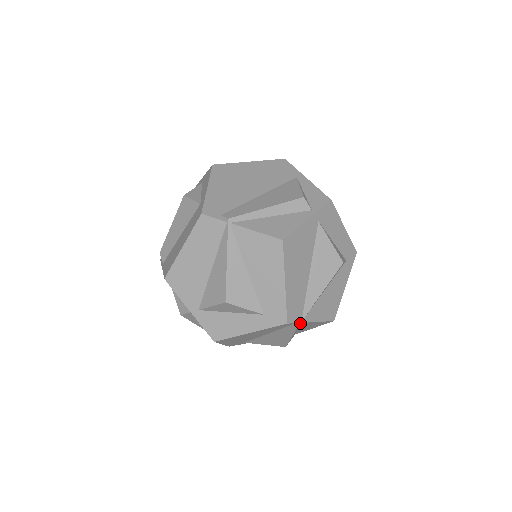
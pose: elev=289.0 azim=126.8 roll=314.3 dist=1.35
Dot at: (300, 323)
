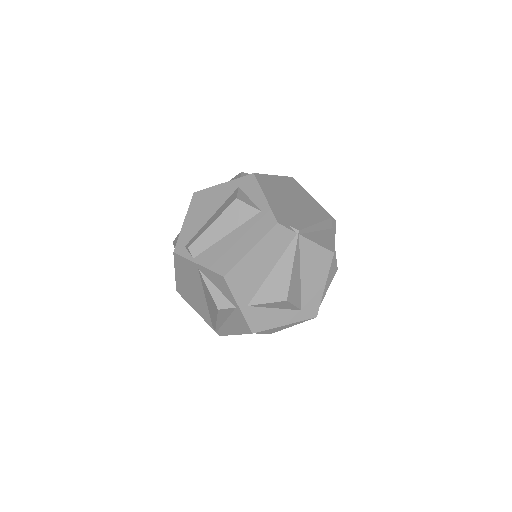
Dot at: occluded
